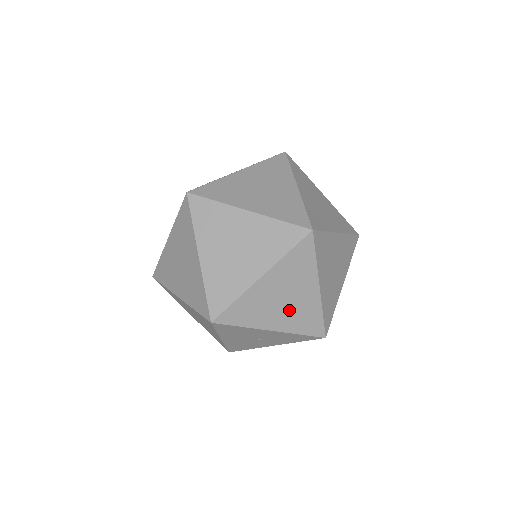
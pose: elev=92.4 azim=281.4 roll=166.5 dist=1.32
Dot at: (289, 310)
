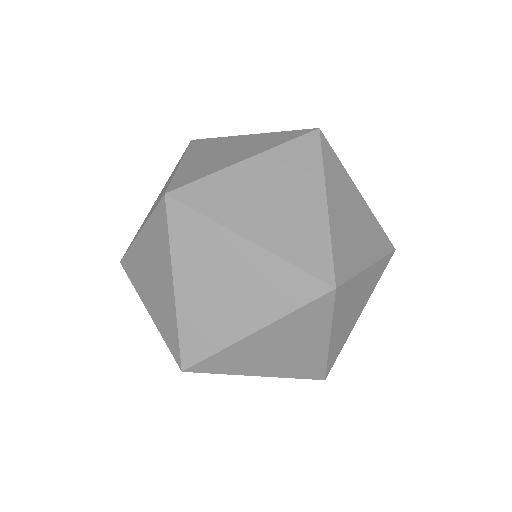
Dot at: (361, 299)
